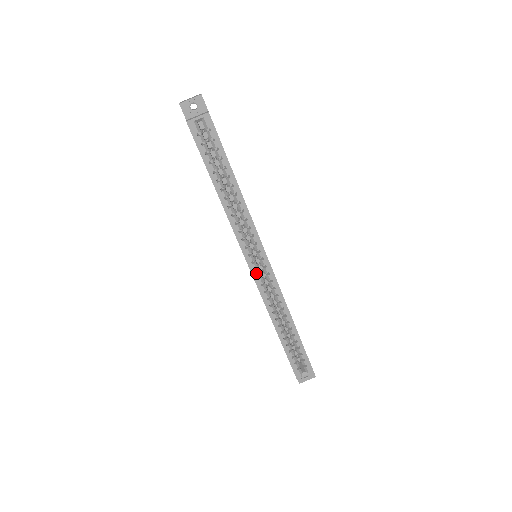
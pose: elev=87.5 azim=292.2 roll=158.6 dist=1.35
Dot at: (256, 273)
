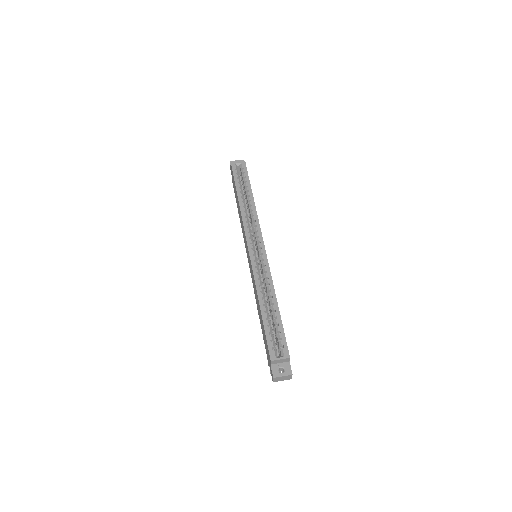
Dot at: (252, 251)
